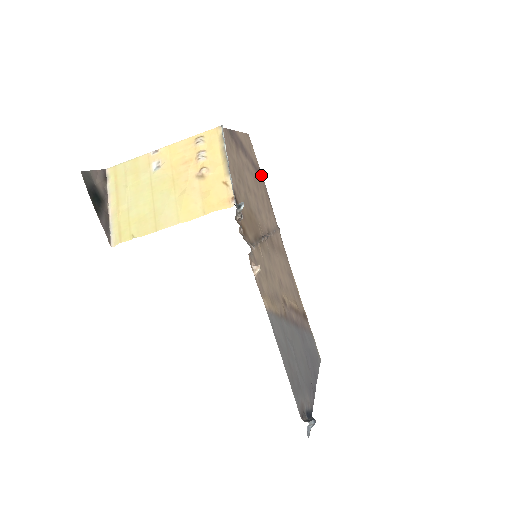
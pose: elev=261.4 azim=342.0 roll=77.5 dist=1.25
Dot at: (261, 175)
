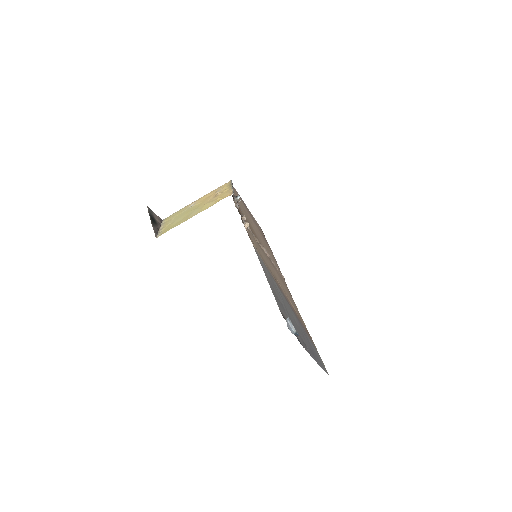
Dot at: (269, 246)
